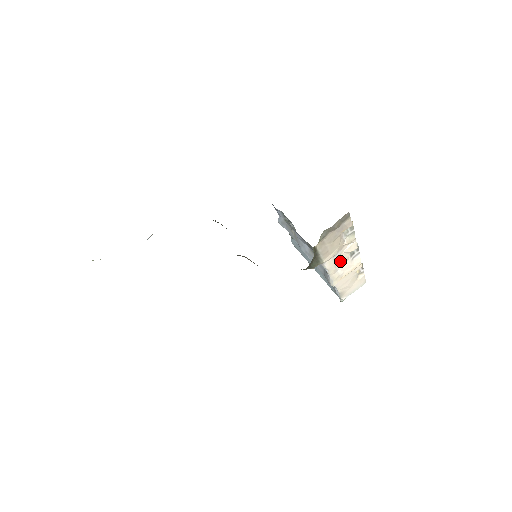
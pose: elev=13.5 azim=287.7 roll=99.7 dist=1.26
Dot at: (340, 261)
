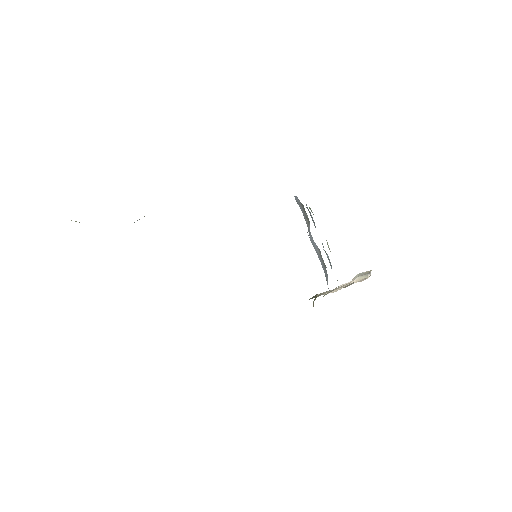
Dot at: (345, 283)
